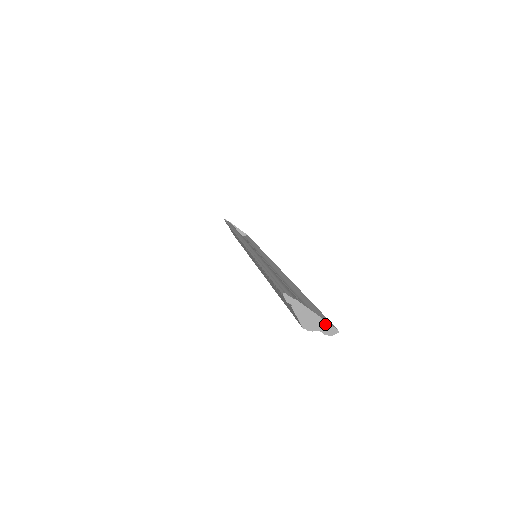
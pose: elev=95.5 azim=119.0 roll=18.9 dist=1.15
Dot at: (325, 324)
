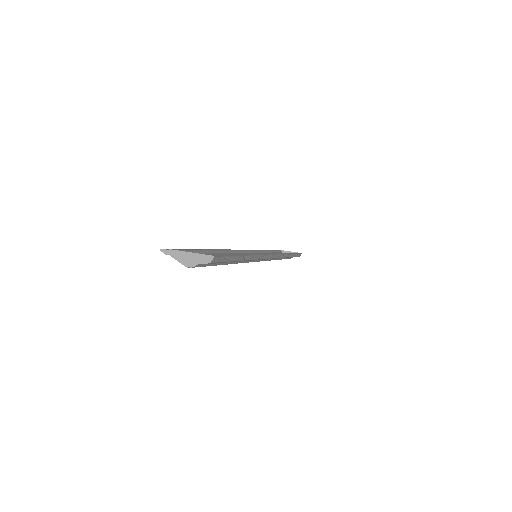
Dot at: (201, 256)
